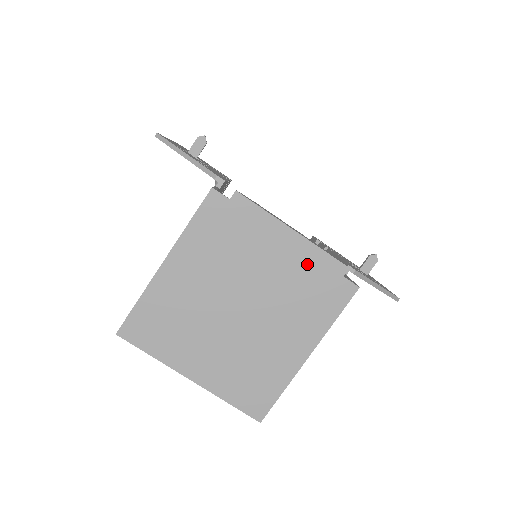
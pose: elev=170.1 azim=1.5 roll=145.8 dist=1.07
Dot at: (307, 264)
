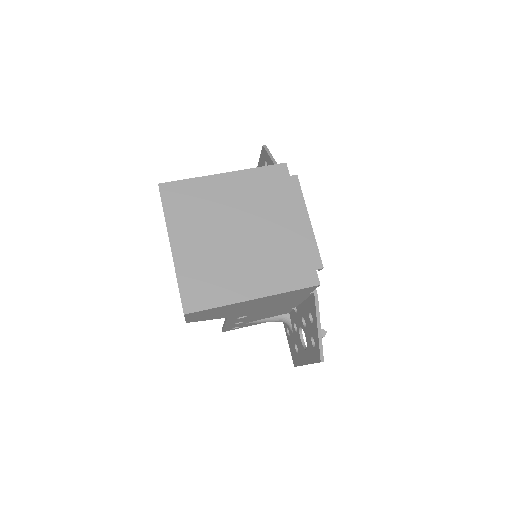
Dot at: (301, 244)
